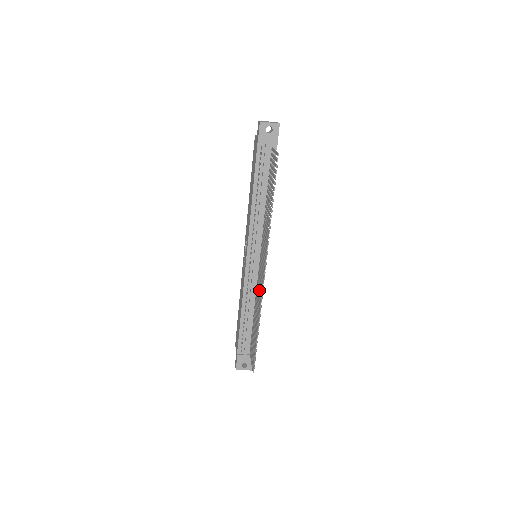
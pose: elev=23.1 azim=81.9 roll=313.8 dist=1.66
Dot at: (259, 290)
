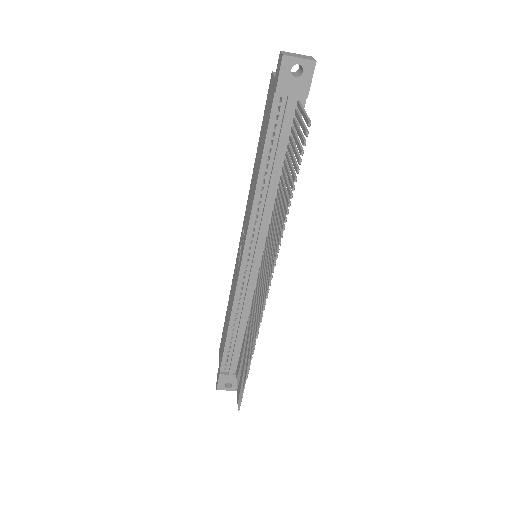
Dot at: (256, 310)
